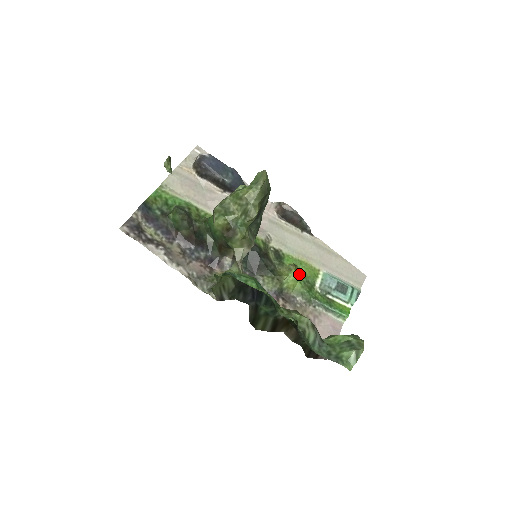
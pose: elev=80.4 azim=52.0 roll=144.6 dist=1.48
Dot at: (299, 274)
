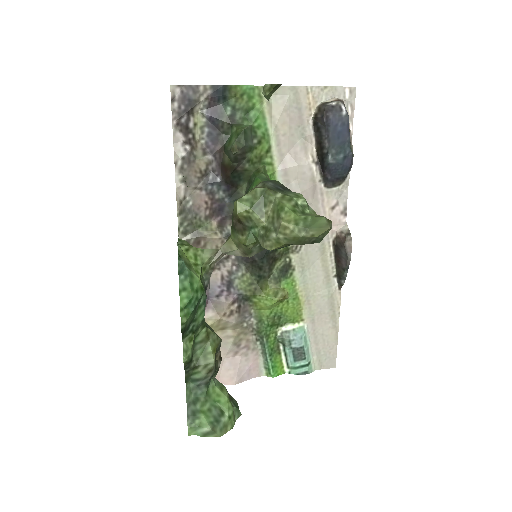
Dot at: (280, 305)
